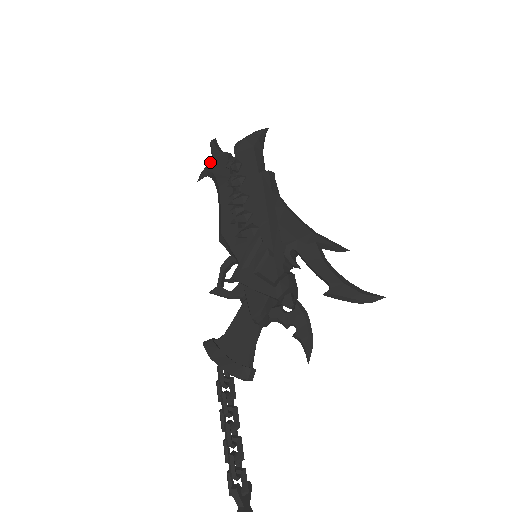
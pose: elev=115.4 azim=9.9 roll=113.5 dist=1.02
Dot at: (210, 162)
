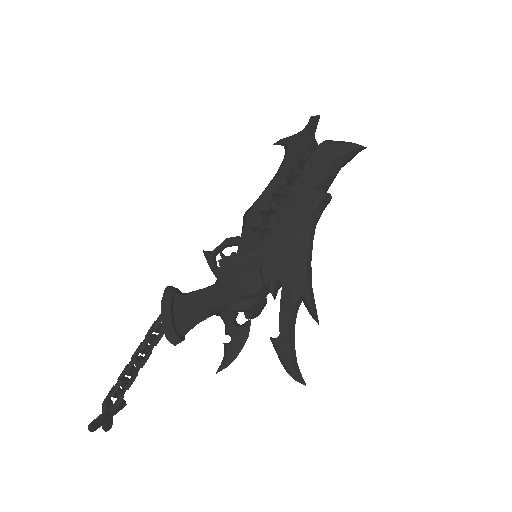
Dot at: (295, 137)
